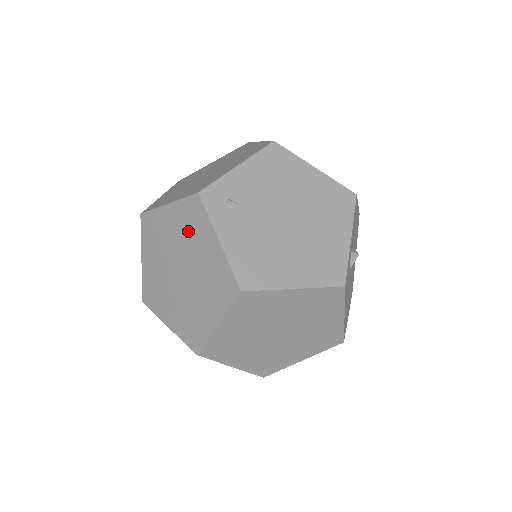
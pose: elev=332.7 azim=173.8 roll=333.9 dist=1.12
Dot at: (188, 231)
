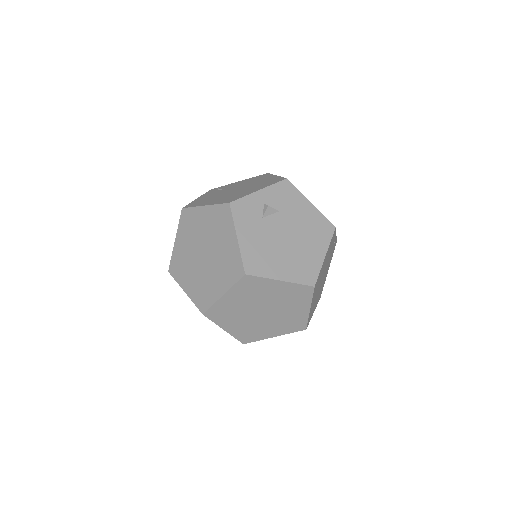
Dot at: occluded
